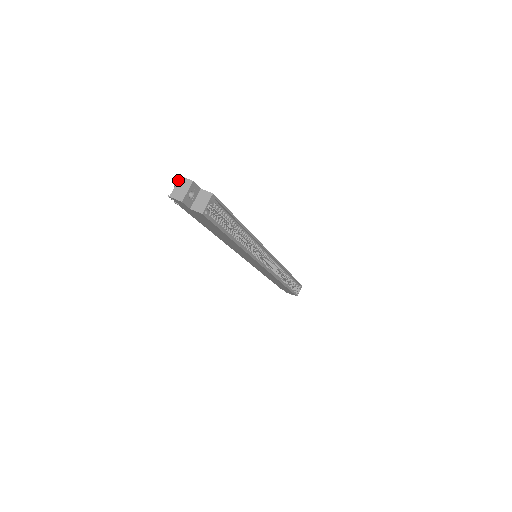
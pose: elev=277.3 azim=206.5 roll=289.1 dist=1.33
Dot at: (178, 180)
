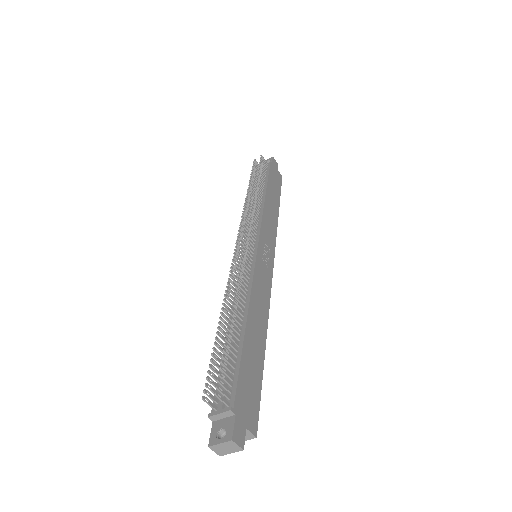
Dot at: (227, 442)
